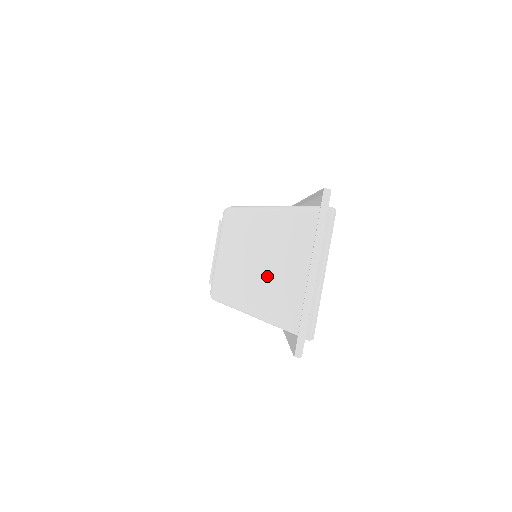
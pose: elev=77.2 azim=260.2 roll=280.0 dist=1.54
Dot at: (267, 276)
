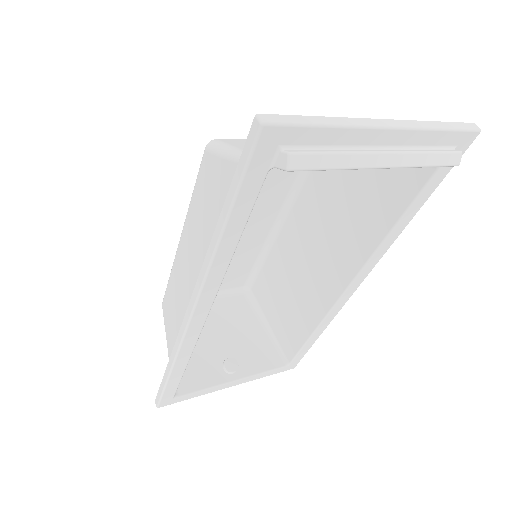
Dot at: occluded
